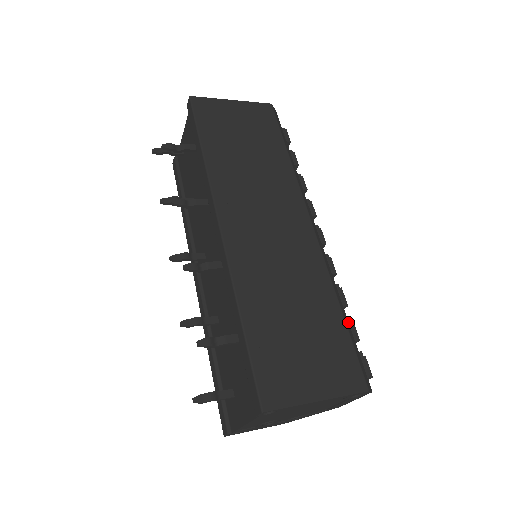
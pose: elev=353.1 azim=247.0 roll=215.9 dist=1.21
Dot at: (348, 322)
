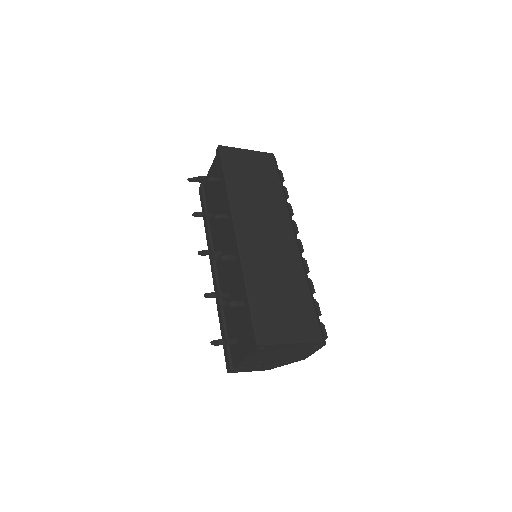
Dot at: (314, 301)
